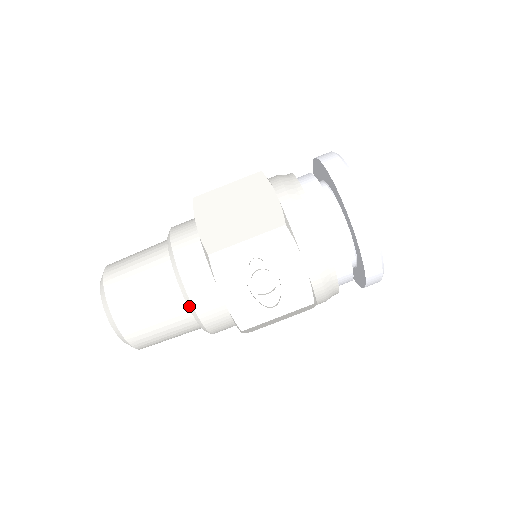
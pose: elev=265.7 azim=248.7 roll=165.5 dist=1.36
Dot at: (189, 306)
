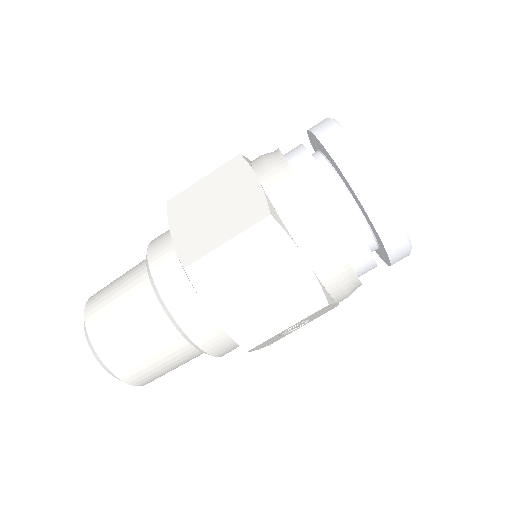
Dot at: occluded
